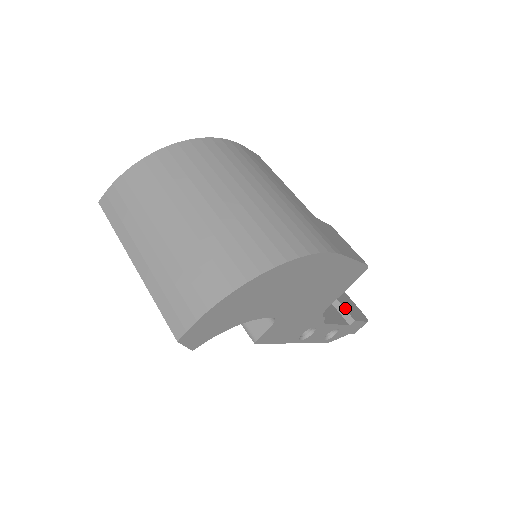
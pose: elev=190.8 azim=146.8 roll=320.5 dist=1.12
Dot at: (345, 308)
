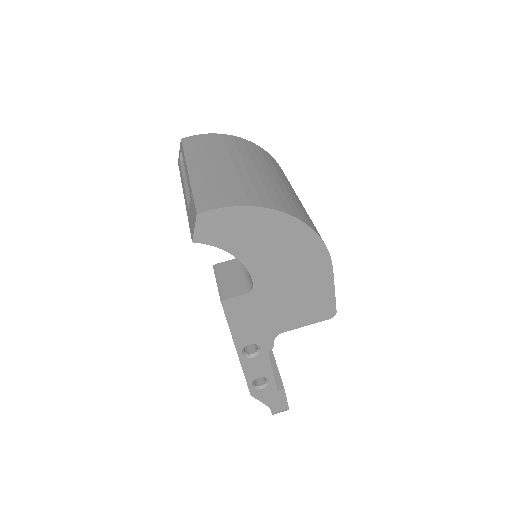
Dot at: occluded
